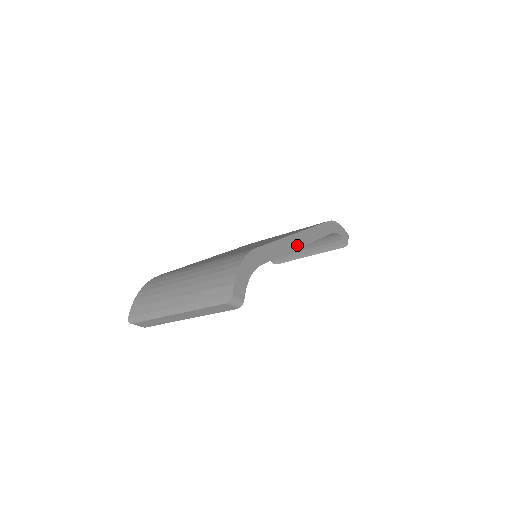
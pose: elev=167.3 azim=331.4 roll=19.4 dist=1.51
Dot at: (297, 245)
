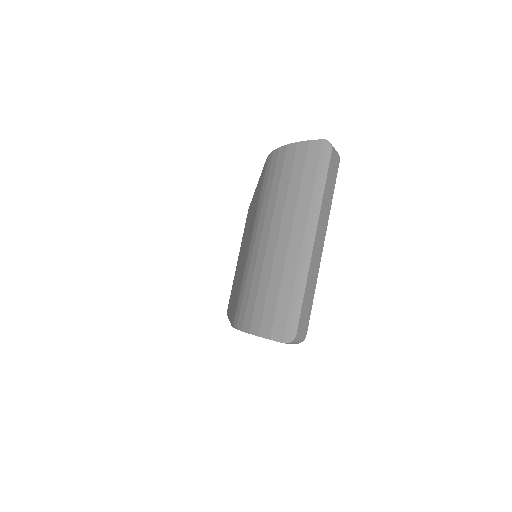
Dot at: occluded
